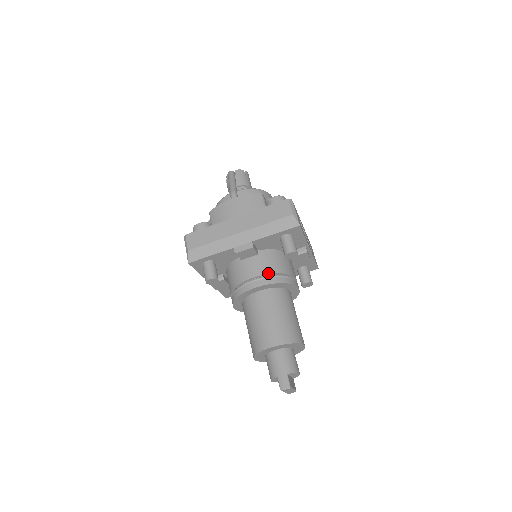
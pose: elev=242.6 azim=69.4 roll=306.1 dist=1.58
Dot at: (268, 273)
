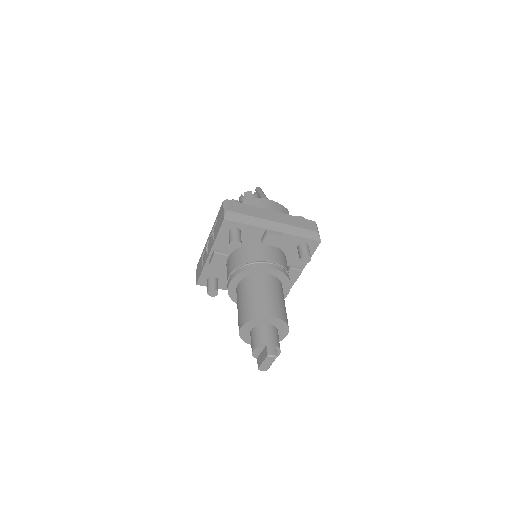
Dot at: (281, 264)
